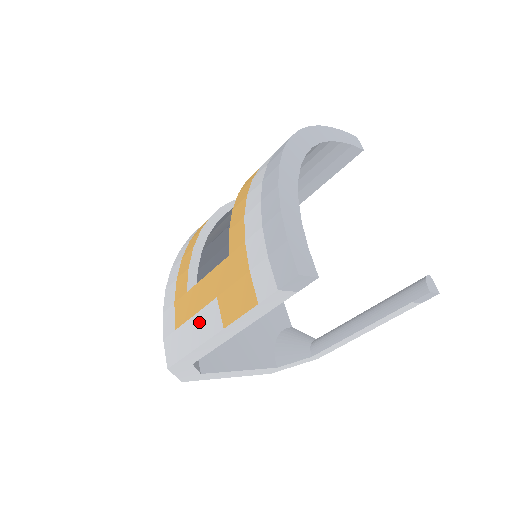
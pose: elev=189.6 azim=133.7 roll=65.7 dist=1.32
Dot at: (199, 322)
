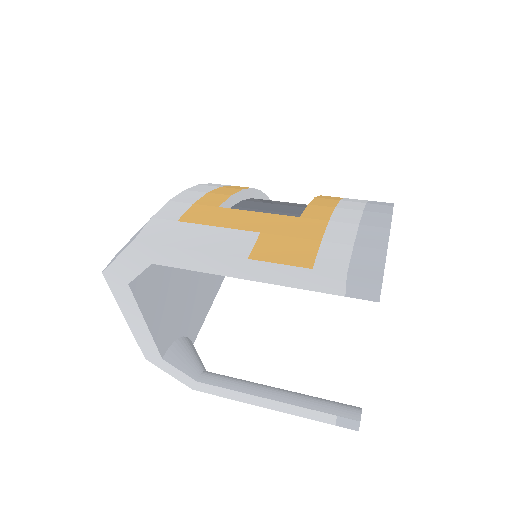
Dot at: (218, 235)
